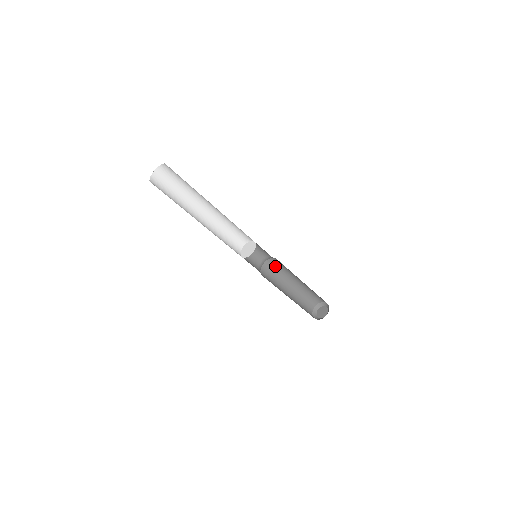
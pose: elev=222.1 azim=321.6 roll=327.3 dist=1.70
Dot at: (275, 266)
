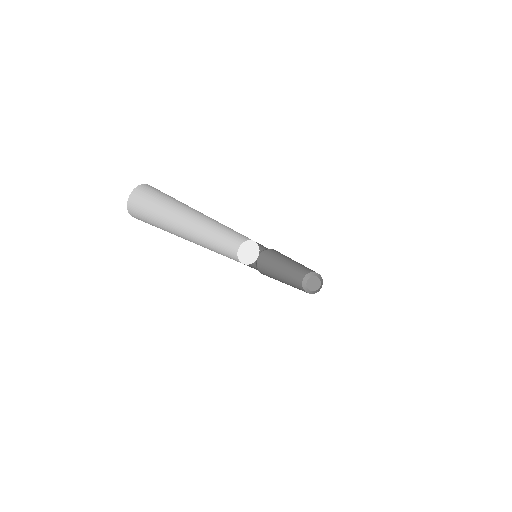
Dot at: (265, 261)
